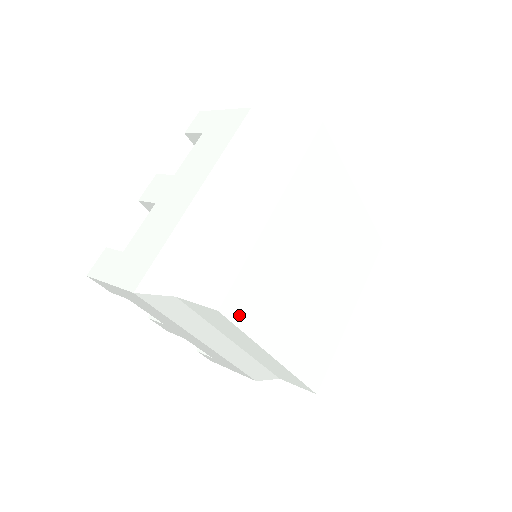
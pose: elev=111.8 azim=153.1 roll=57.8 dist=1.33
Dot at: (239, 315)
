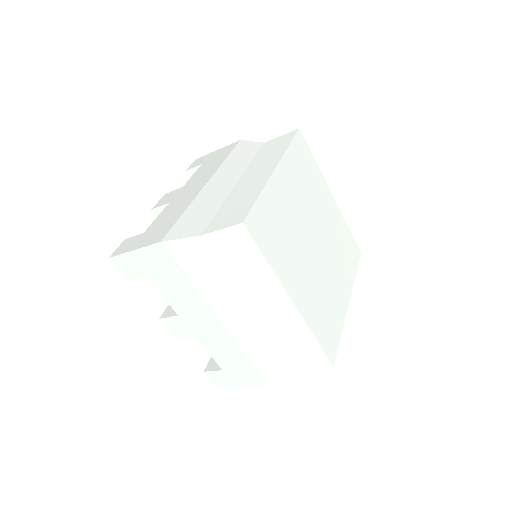
Dot at: (334, 344)
